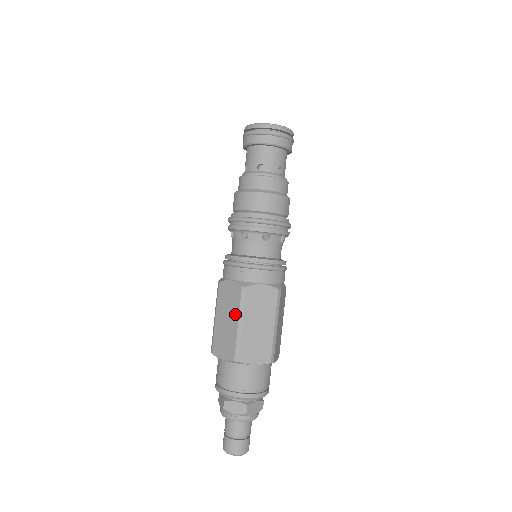
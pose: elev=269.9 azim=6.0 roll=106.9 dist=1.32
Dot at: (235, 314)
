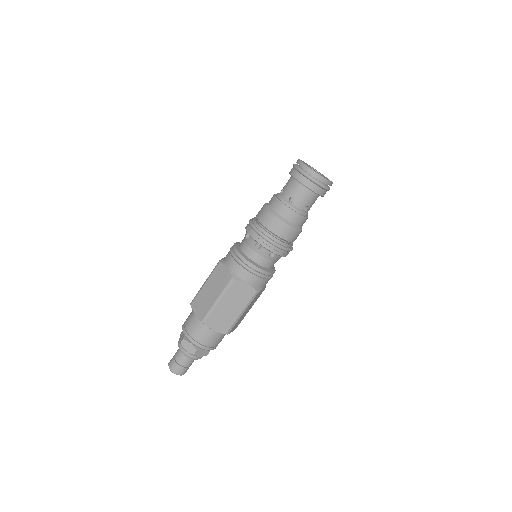
Dot at: (241, 307)
